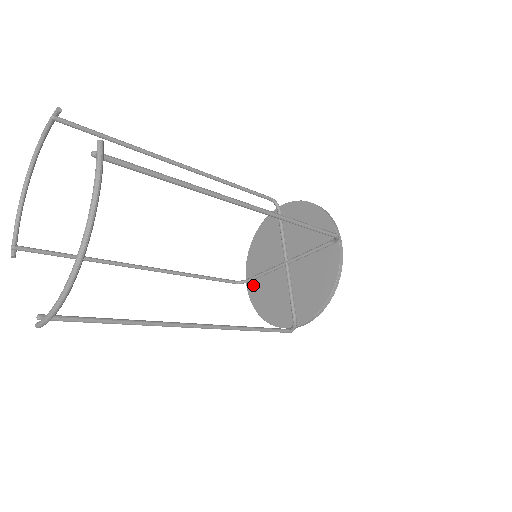
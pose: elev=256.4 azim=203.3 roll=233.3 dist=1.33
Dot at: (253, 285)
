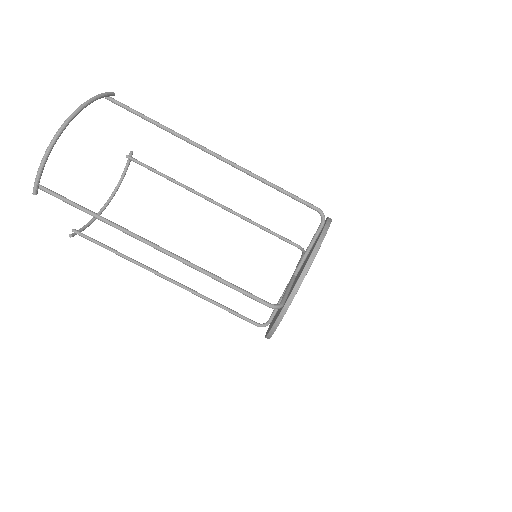
Dot at: occluded
